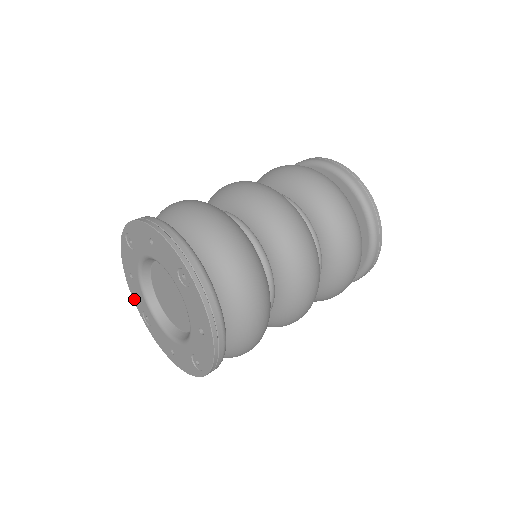
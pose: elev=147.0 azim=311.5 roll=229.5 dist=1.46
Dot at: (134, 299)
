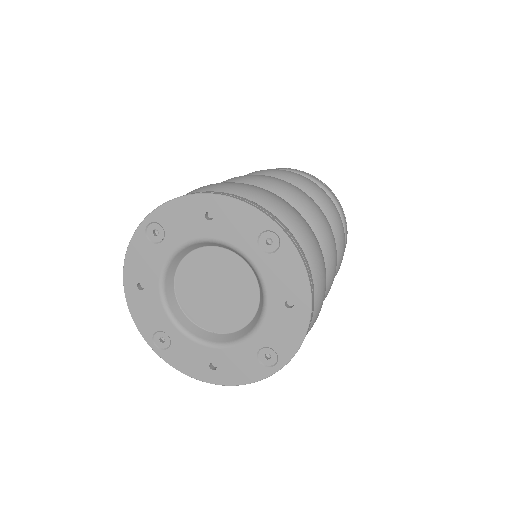
Dot at: (137, 321)
